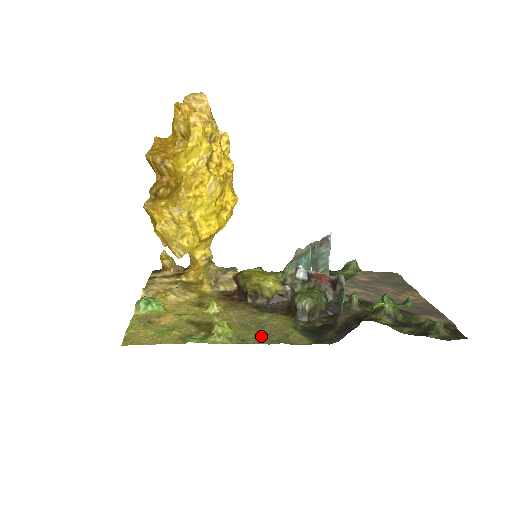
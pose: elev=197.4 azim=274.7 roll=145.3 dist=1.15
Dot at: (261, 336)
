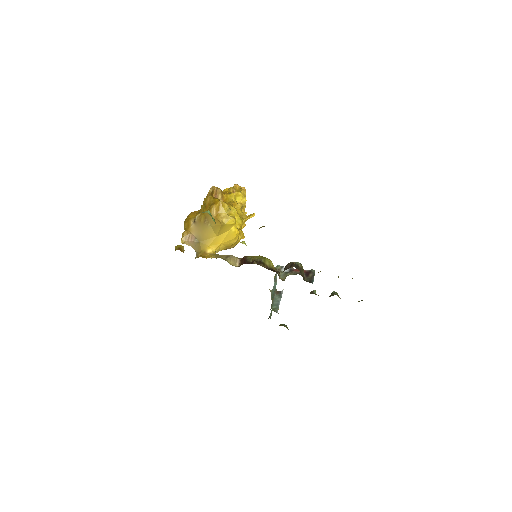
Dot at: occluded
